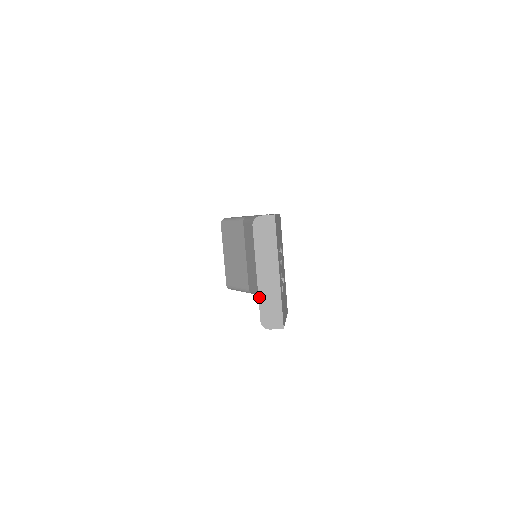
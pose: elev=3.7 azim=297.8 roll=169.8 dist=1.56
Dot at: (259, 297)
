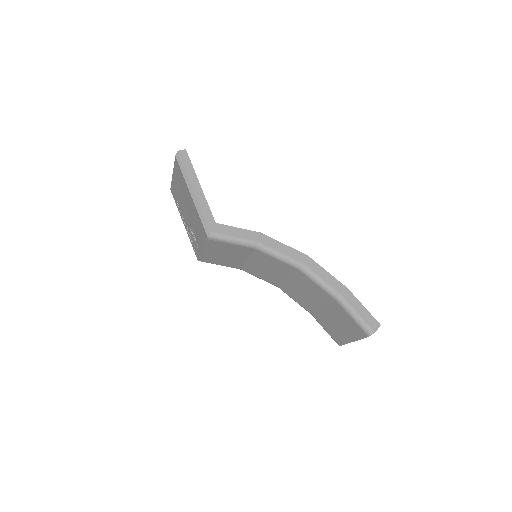
Dot at: occluded
